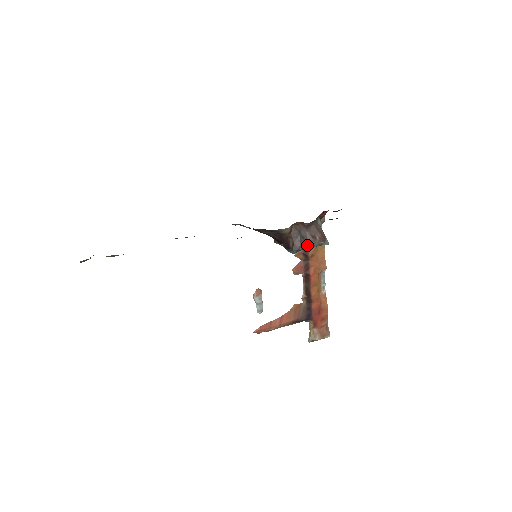
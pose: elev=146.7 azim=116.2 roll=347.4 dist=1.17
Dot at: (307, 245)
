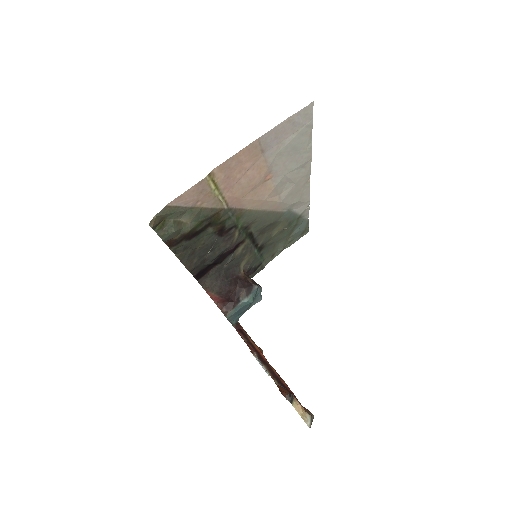
Dot at: occluded
